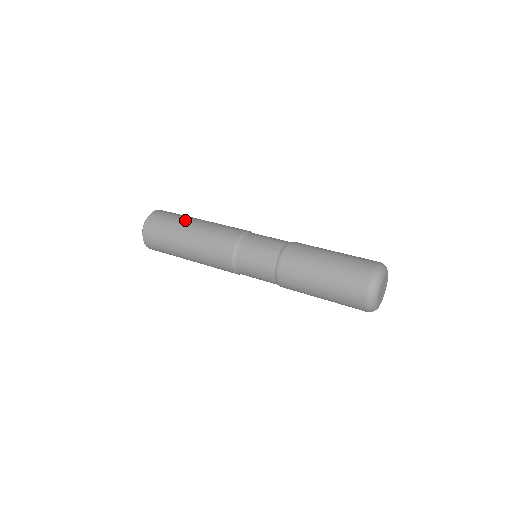
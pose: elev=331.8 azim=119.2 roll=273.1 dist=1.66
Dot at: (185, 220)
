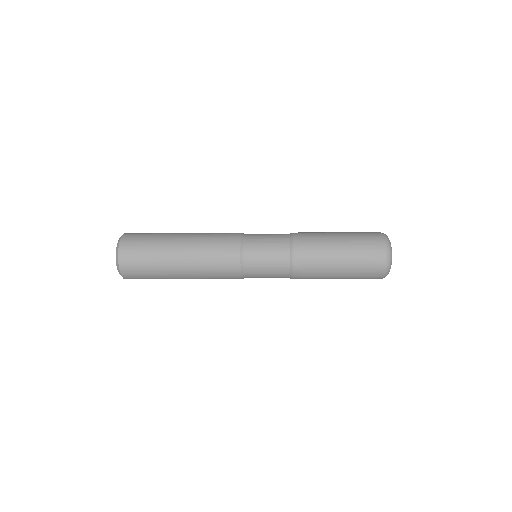
Dot at: (166, 245)
